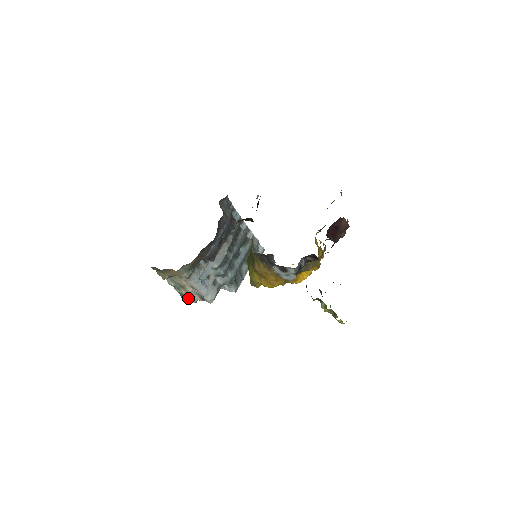
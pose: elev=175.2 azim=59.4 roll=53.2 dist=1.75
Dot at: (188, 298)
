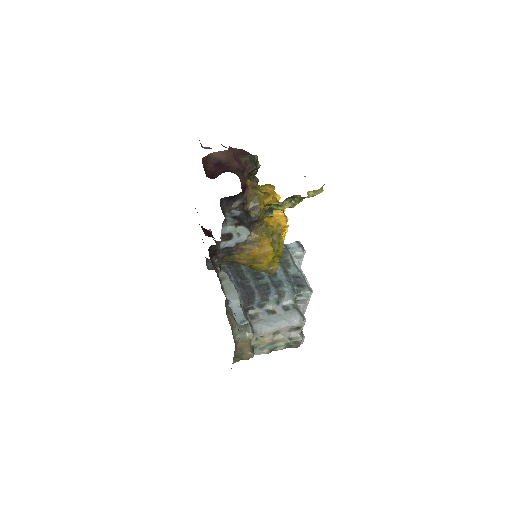
Dot at: (293, 342)
